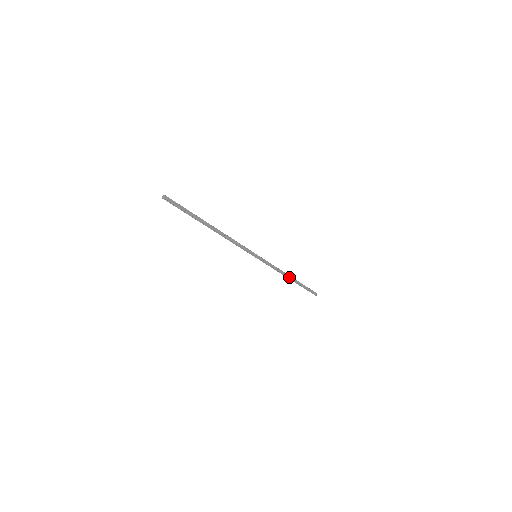
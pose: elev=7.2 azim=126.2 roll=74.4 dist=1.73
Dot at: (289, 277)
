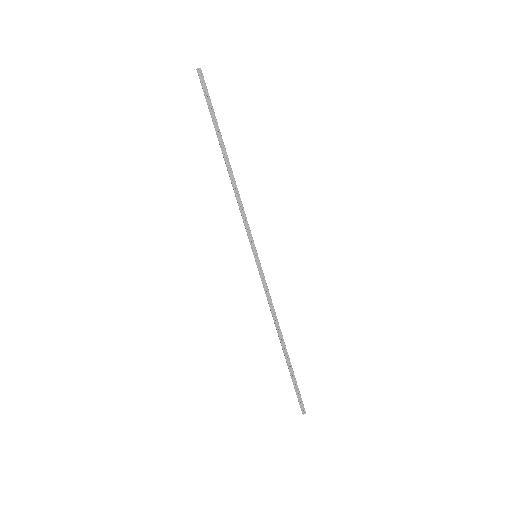
Dot at: (281, 337)
